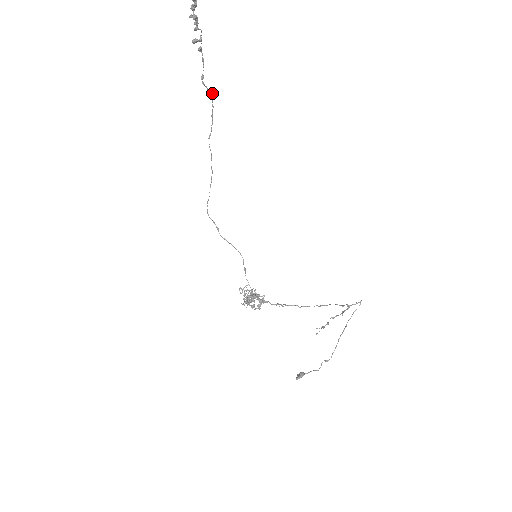
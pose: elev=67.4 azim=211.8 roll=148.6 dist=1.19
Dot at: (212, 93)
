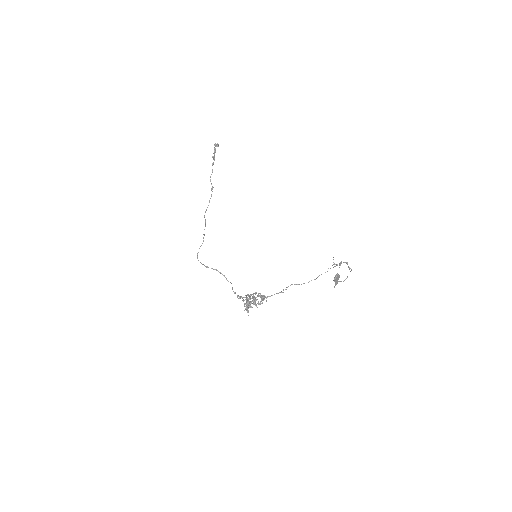
Dot at: occluded
